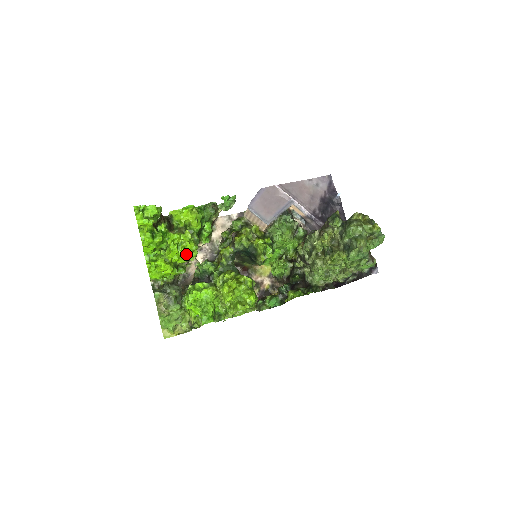
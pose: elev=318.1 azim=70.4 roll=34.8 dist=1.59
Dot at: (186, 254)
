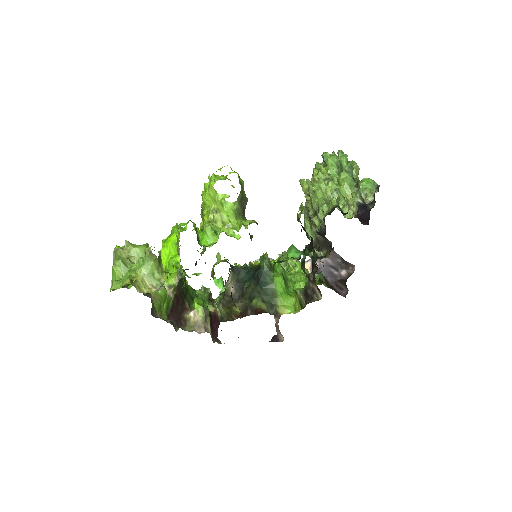
Dot at: occluded
